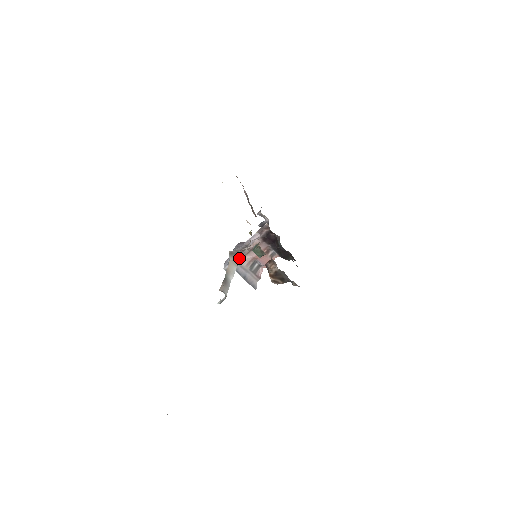
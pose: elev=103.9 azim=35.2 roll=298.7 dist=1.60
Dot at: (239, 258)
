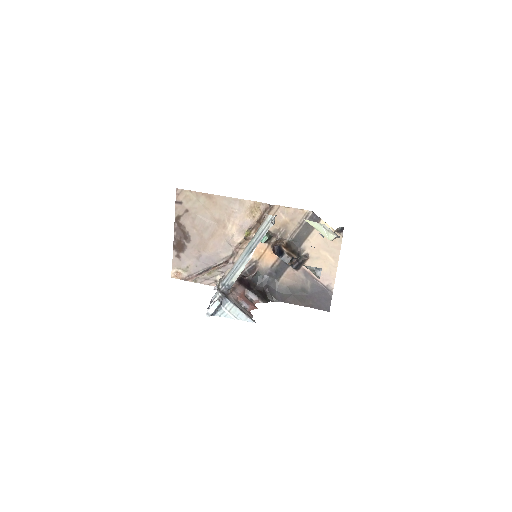
Dot at: (231, 283)
